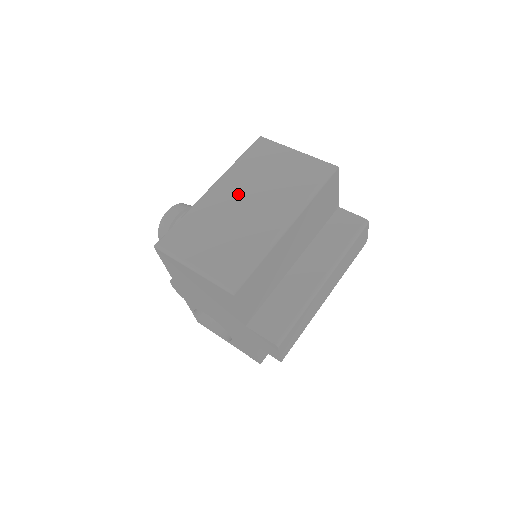
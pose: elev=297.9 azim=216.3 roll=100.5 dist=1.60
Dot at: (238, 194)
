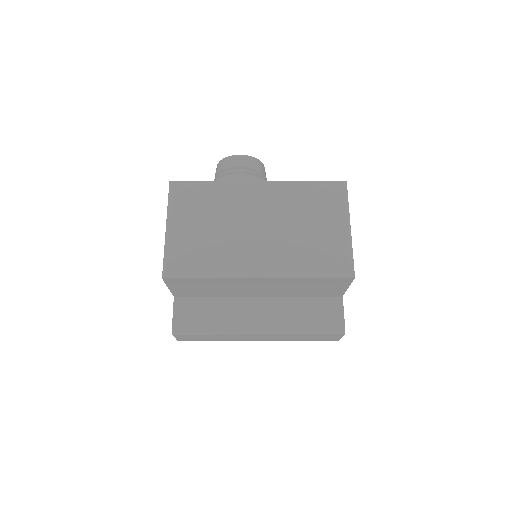
Dot at: (263, 210)
